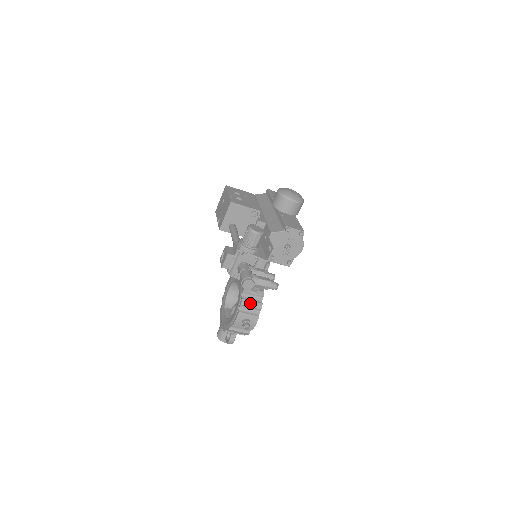
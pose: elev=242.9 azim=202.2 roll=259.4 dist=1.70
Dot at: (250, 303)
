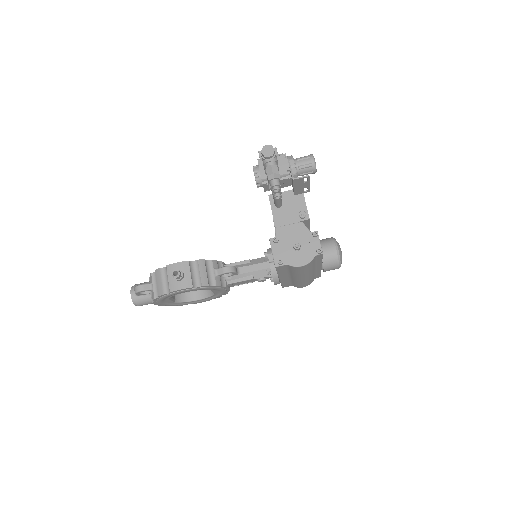
Dot at: (204, 270)
